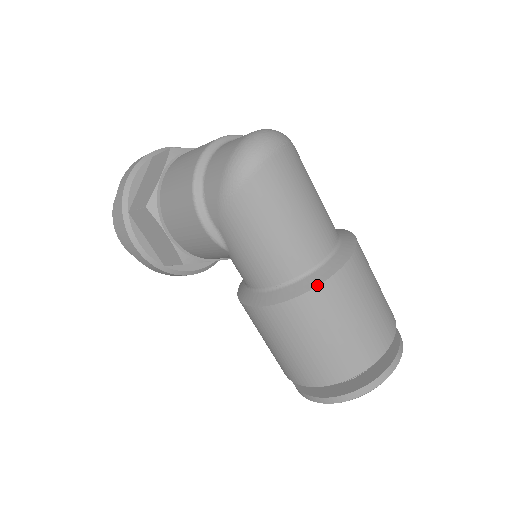
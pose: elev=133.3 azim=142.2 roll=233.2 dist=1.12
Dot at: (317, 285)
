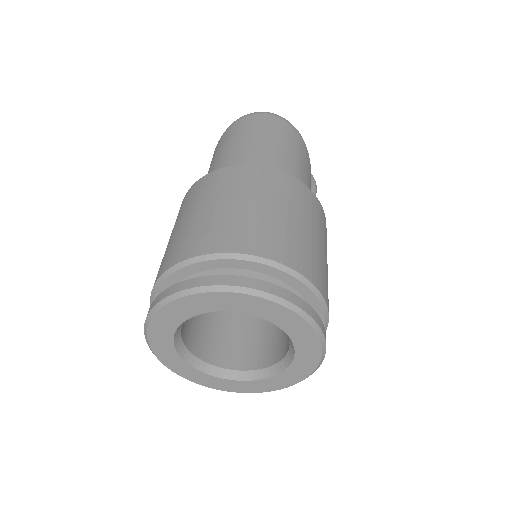
Dot at: (208, 174)
